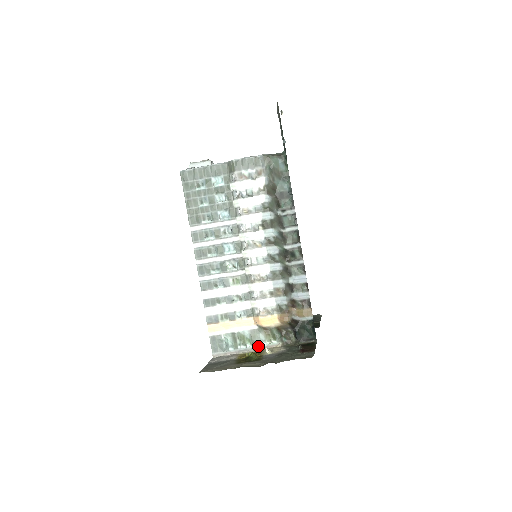
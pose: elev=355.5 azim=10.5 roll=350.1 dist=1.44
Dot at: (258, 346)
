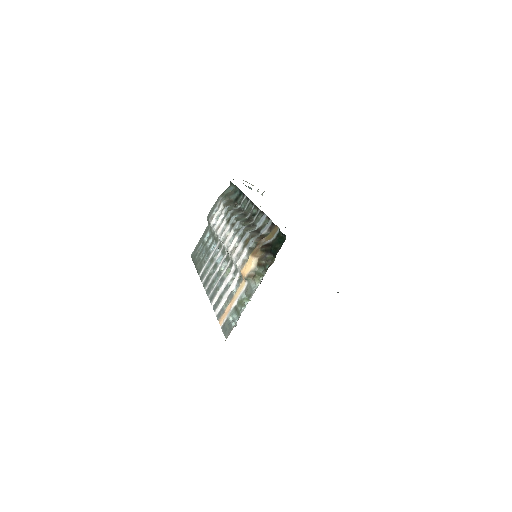
Dot at: (252, 295)
